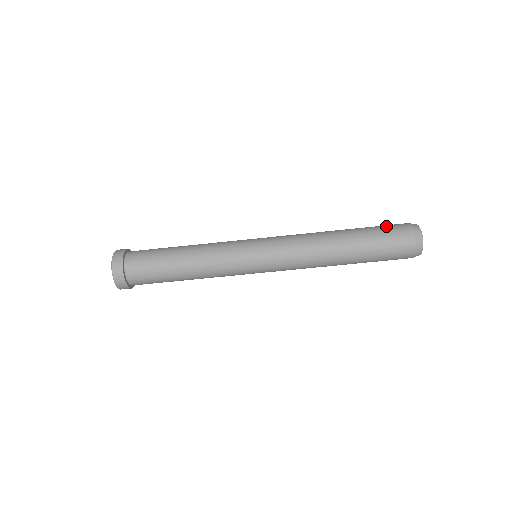
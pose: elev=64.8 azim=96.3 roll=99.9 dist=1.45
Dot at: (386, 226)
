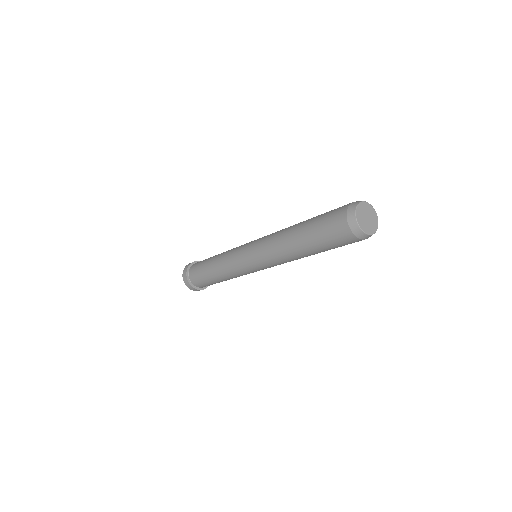
Dot at: (327, 219)
